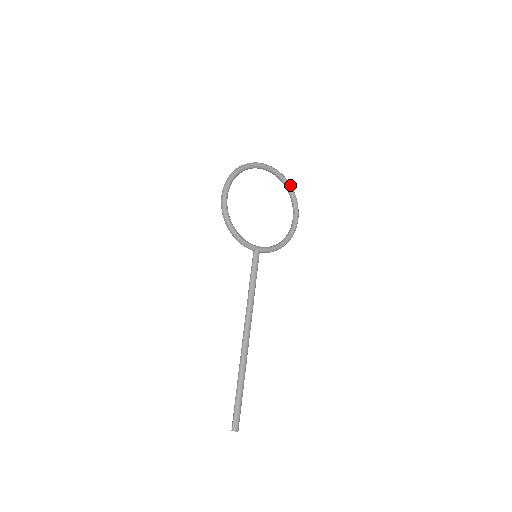
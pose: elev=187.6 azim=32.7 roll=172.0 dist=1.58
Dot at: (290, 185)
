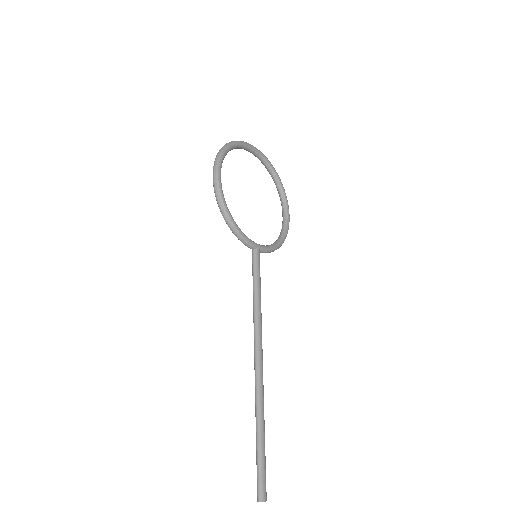
Dot at: occluded
